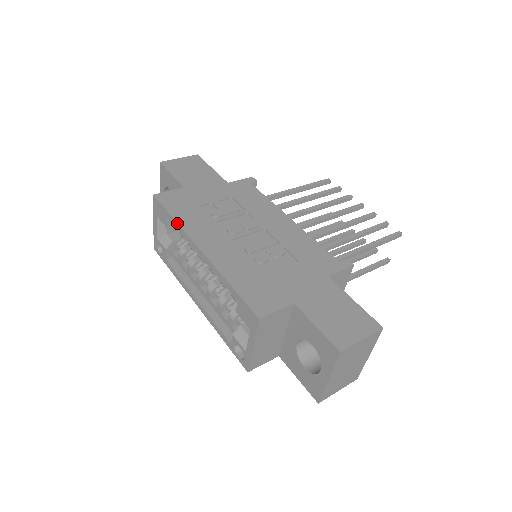
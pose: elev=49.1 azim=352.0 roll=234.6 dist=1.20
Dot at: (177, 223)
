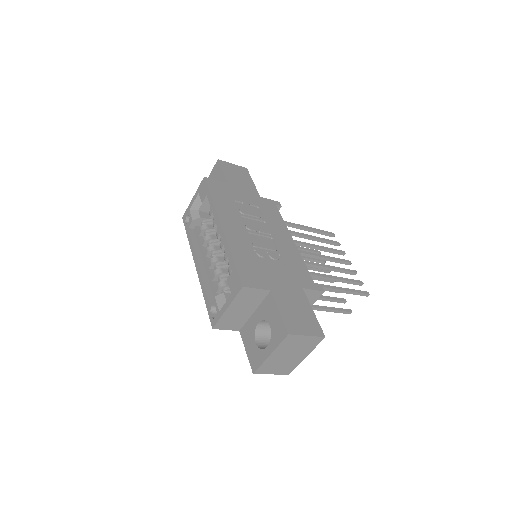
Dot at: (213, 202)
